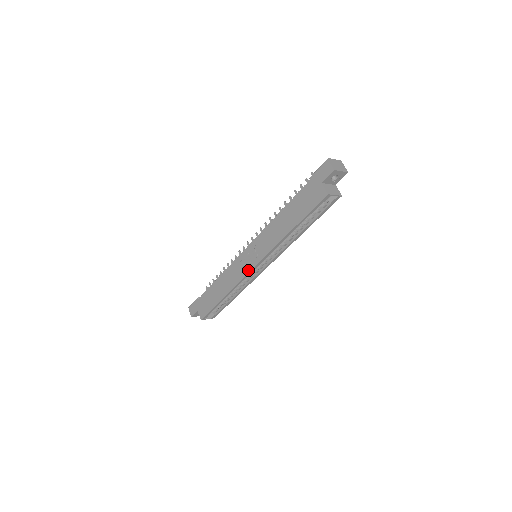
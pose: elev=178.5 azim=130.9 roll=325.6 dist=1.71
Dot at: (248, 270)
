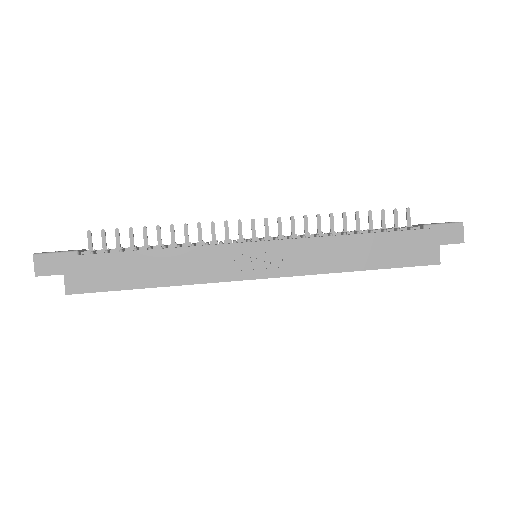
Dot at: (244, 276)
